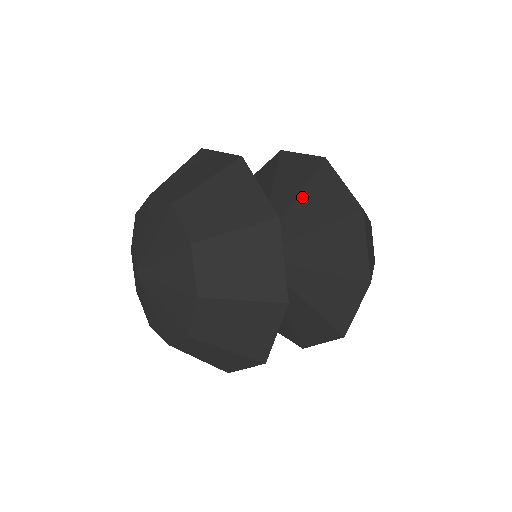
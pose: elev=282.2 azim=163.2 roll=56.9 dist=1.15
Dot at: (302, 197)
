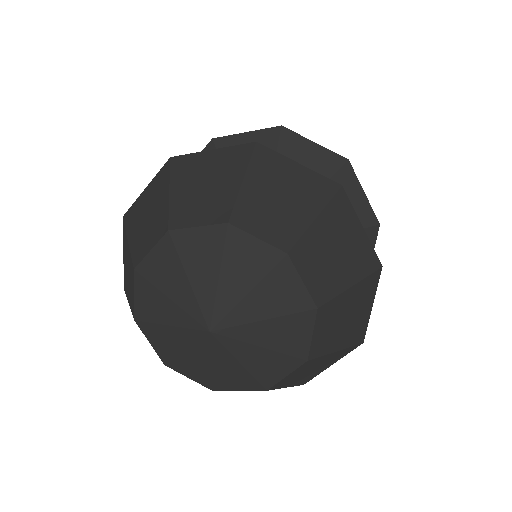
Dot at: occluded
